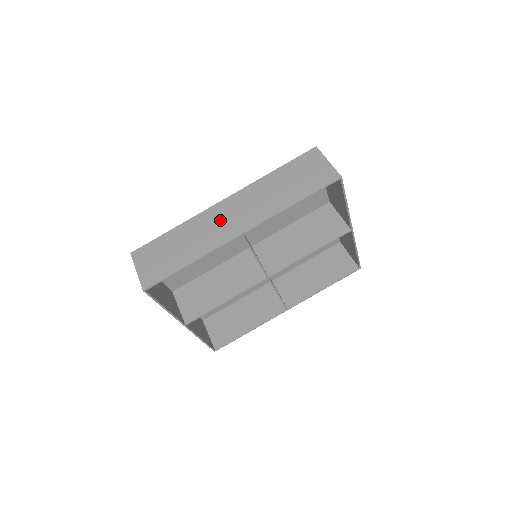
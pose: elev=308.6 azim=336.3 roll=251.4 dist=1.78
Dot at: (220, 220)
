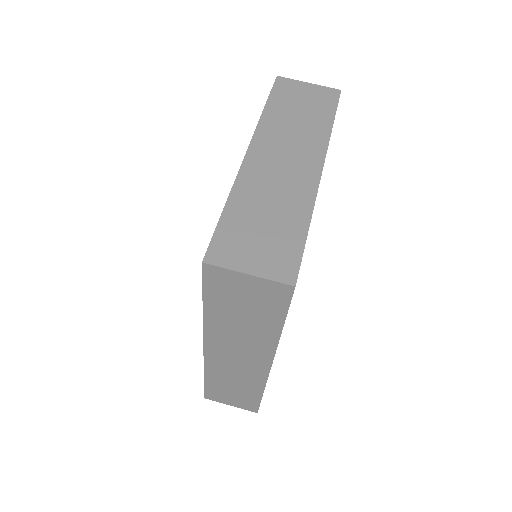
Dot at: (232, 364)
